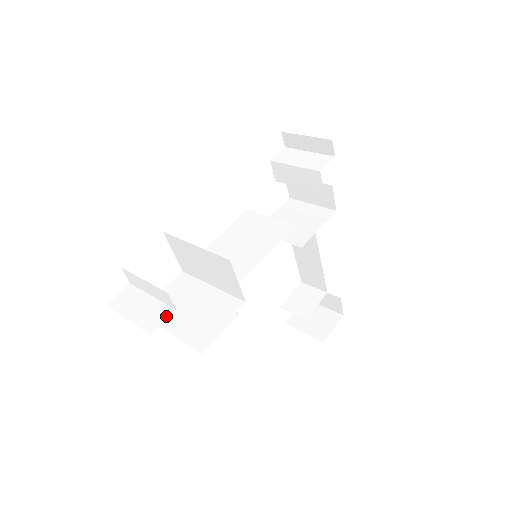
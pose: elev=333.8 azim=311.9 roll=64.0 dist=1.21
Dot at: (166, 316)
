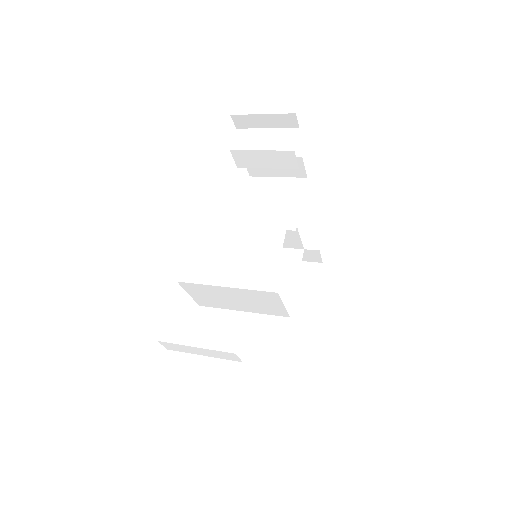
Dot at: (236, 373)
